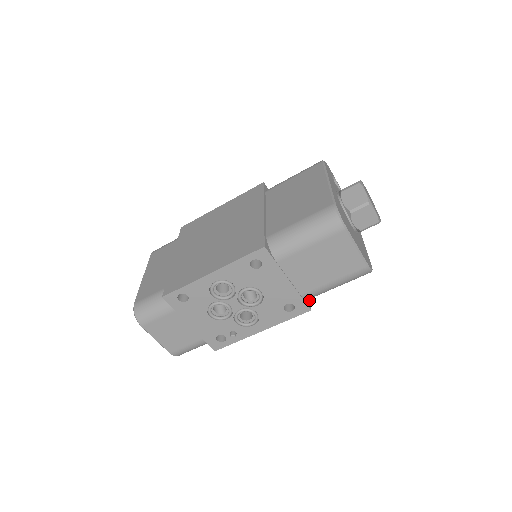
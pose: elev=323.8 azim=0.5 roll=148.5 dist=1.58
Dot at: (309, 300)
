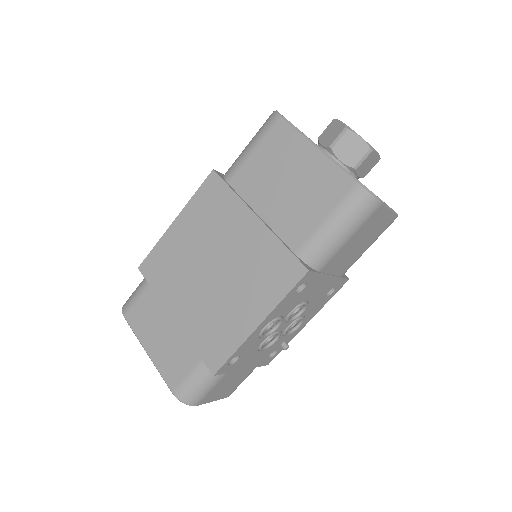
Dot at: occluded
